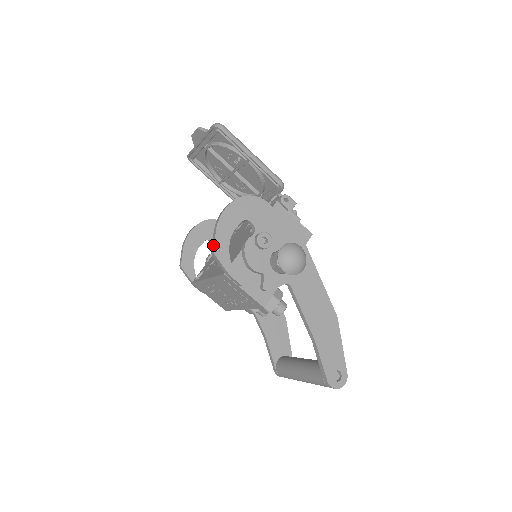
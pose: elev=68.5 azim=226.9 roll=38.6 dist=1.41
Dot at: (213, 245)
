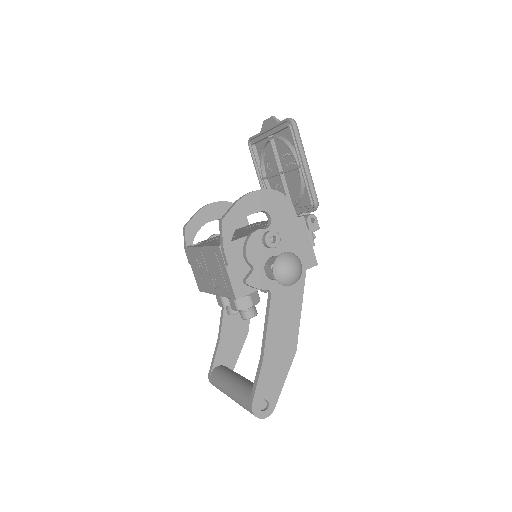
Dot at: (225, 214)
